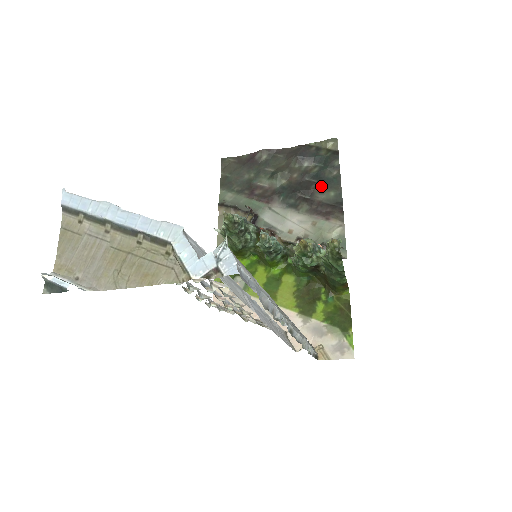
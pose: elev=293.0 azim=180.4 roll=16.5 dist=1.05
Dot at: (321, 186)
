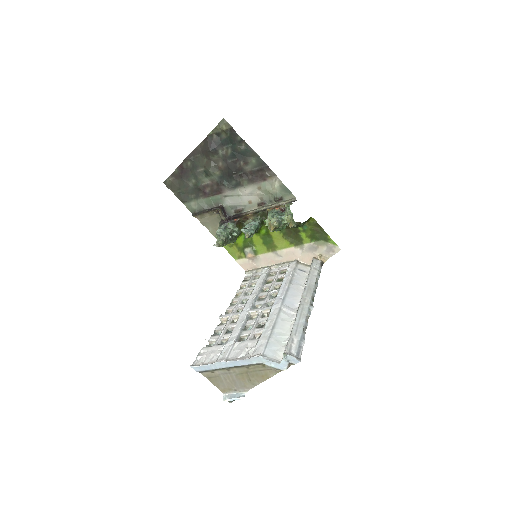
Dot at: (243, 160)
